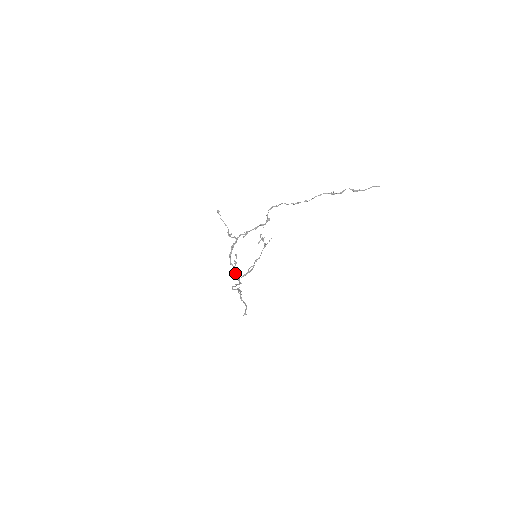
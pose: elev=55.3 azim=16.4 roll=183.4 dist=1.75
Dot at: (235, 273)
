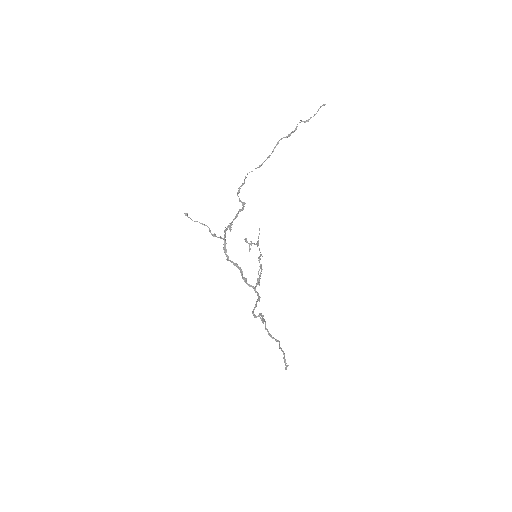
Dot at: (246, 281)
